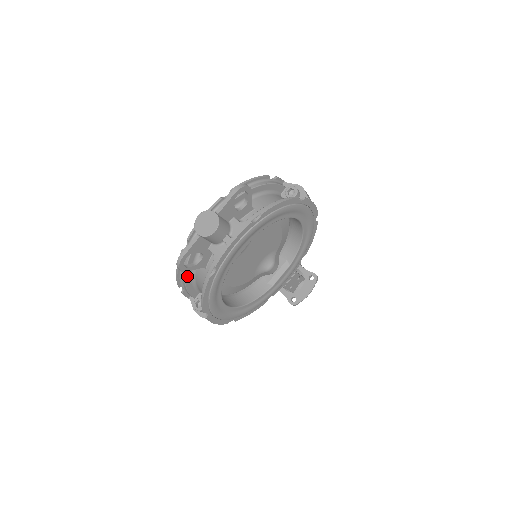
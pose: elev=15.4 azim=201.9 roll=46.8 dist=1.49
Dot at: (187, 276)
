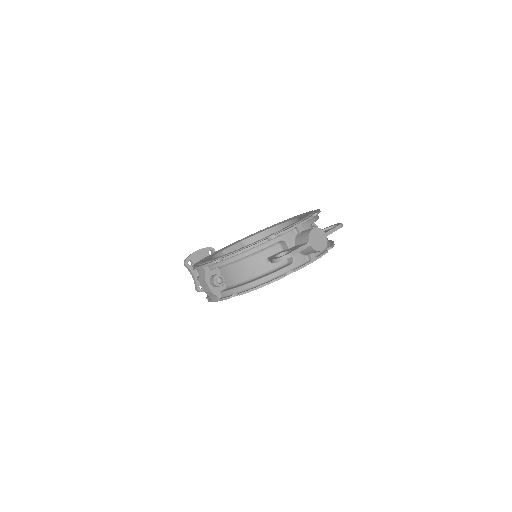
Dot at: (243, 257)
